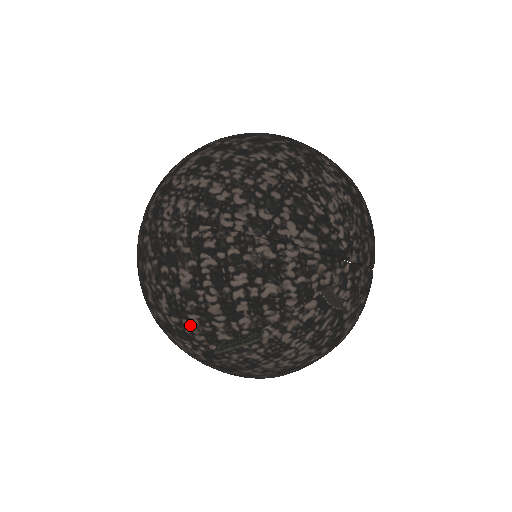
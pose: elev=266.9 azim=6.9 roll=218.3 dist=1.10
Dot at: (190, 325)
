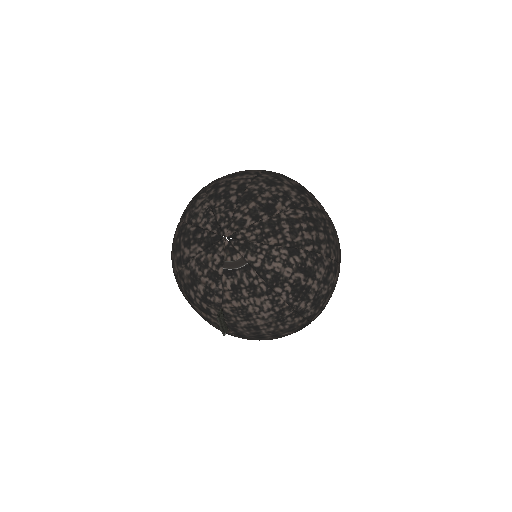
Dot at: (216, 328)
